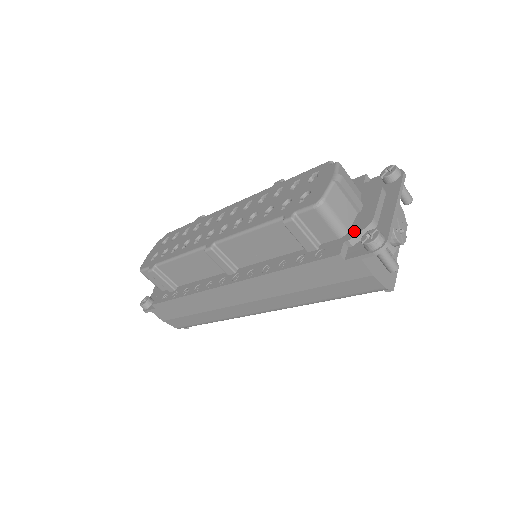
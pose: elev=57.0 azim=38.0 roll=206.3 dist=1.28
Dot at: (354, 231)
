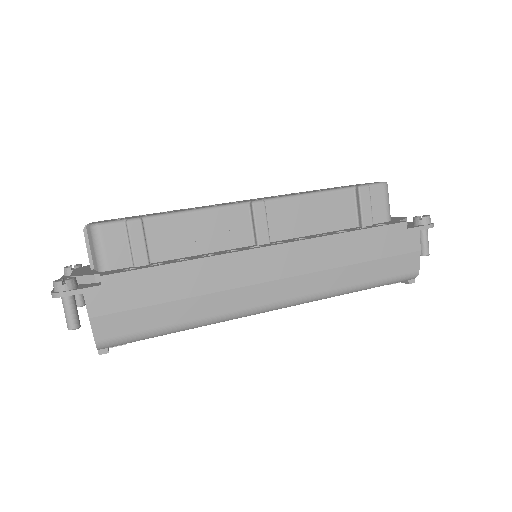
Dot at: (398, 219)
